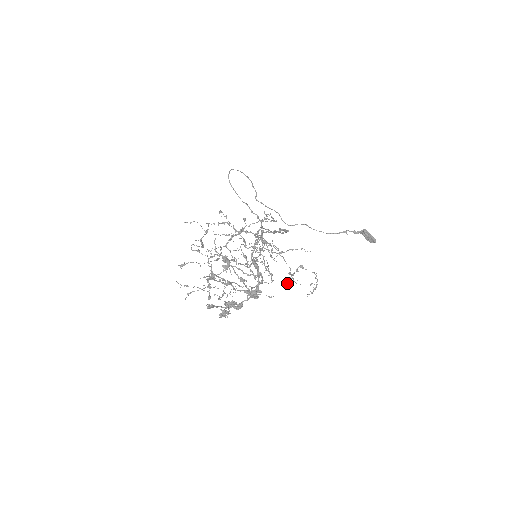
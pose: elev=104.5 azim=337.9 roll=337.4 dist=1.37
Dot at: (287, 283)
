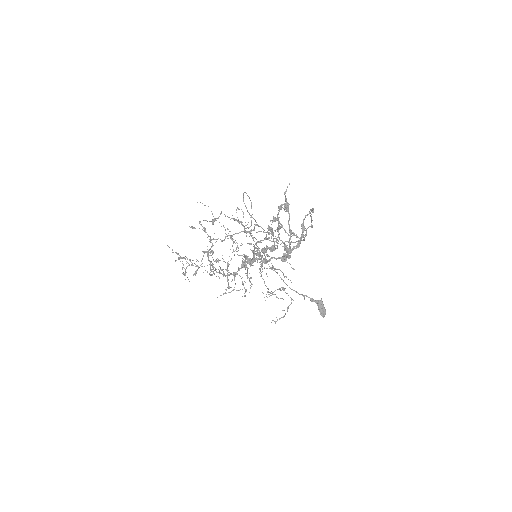
Dot at: occluded
